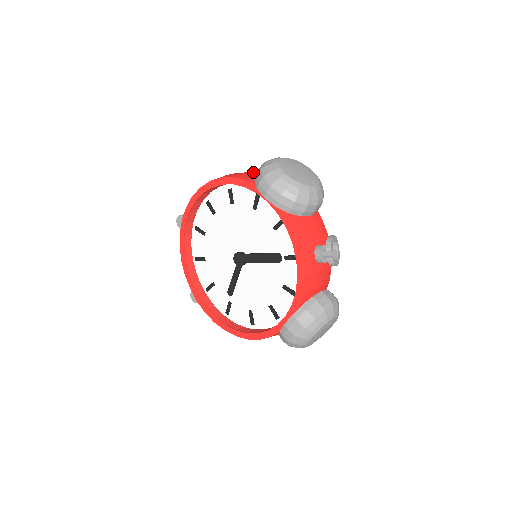
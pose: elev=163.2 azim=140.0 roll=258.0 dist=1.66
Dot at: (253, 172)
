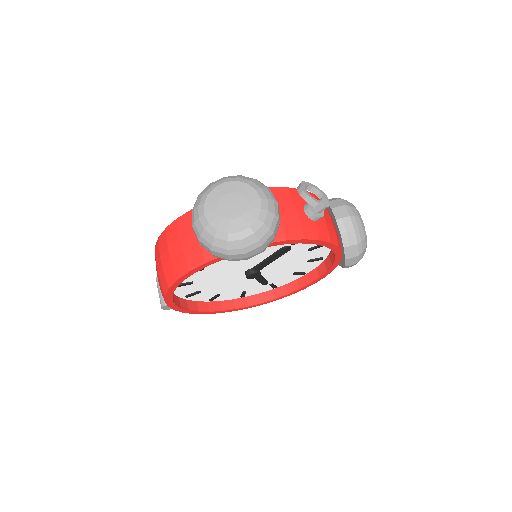
Dot at: (182, 238)
